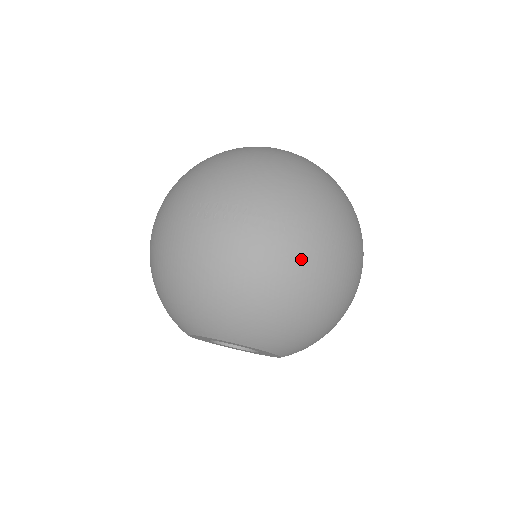
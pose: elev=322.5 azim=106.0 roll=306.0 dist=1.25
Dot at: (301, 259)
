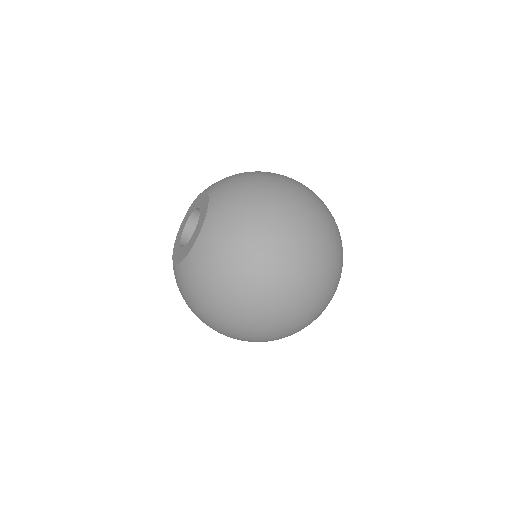
Dot at: (285, 178)
